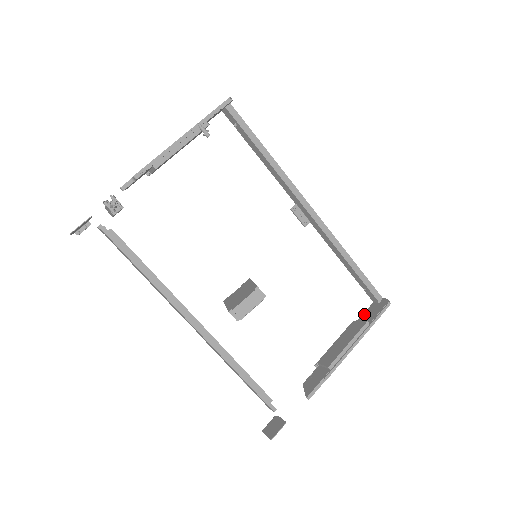
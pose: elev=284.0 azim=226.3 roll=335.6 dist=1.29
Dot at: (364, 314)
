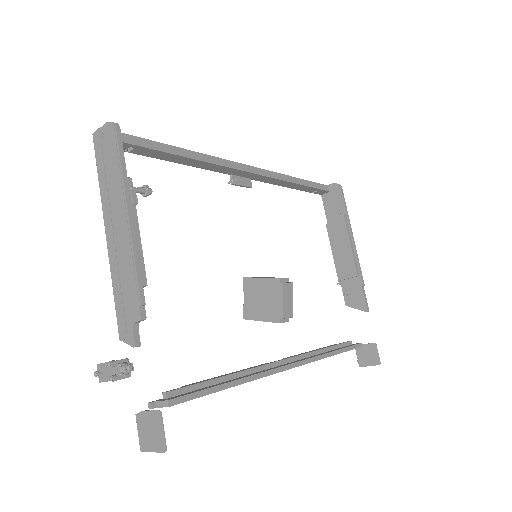
Dot at: (327, 211)
